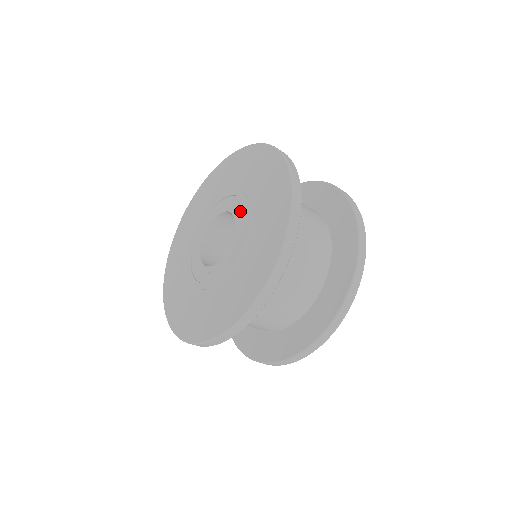
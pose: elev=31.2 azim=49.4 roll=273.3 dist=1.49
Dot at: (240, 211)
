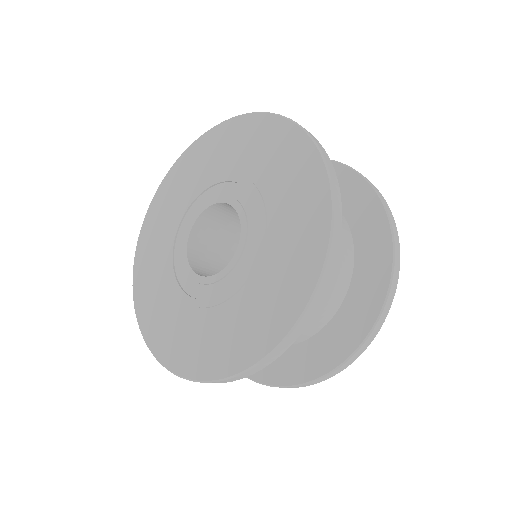
Dot at: (250, 221)
